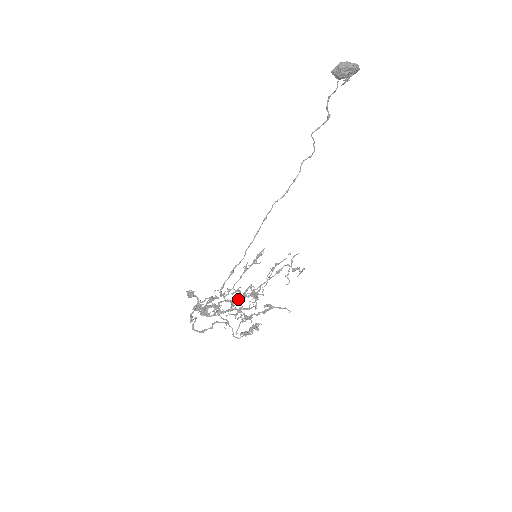
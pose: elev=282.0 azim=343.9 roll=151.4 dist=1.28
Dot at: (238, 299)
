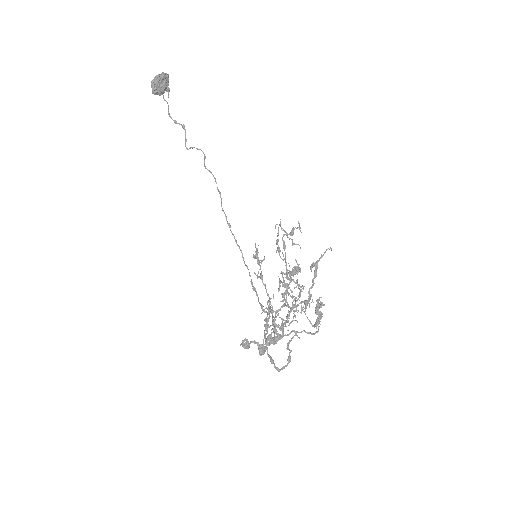
Dot at: (286, 292)
